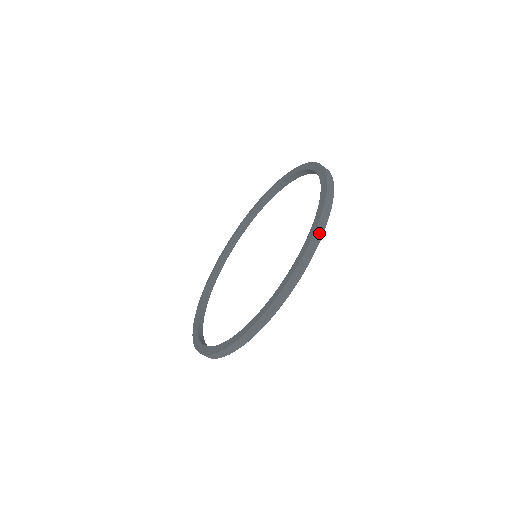
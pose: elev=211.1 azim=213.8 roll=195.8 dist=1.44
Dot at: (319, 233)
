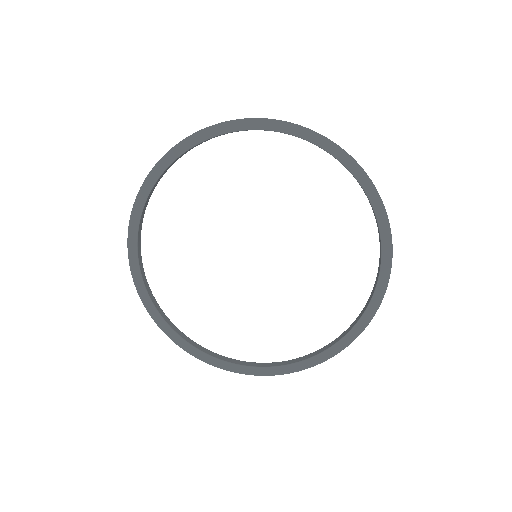
Dot at: (383, 295)
